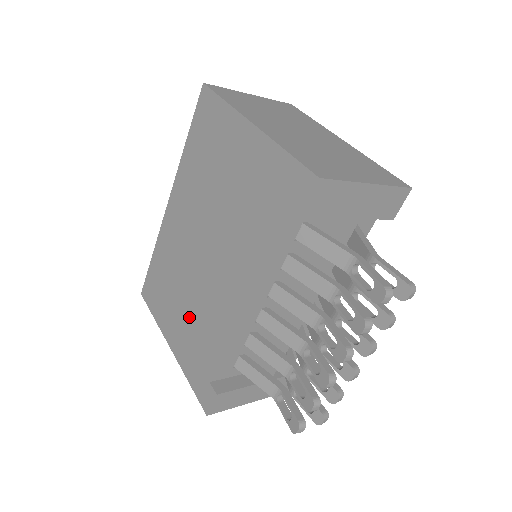
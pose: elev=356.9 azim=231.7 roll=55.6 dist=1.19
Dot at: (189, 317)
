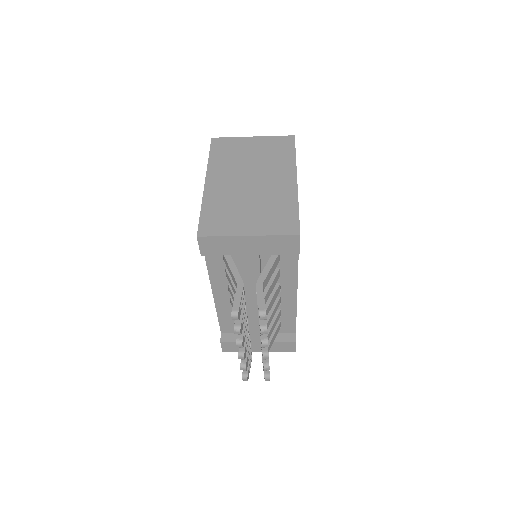
Dot at: occluded
